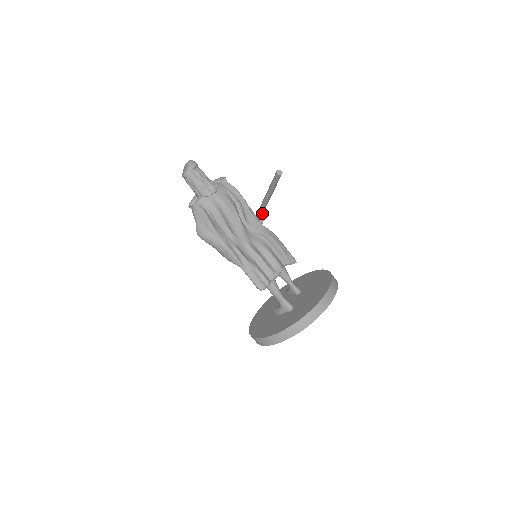
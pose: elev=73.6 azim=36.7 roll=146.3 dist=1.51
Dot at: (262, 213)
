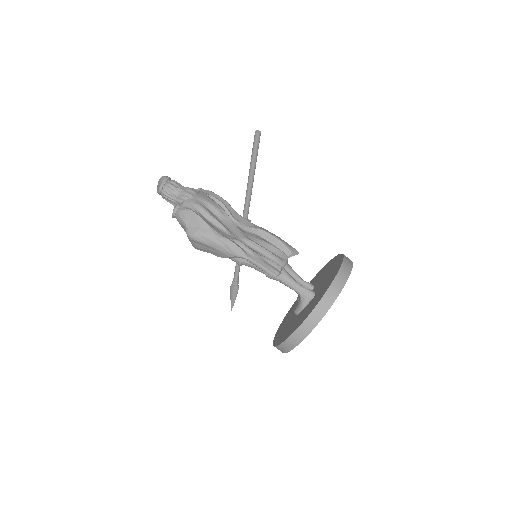
Dot at: (249, 206)
